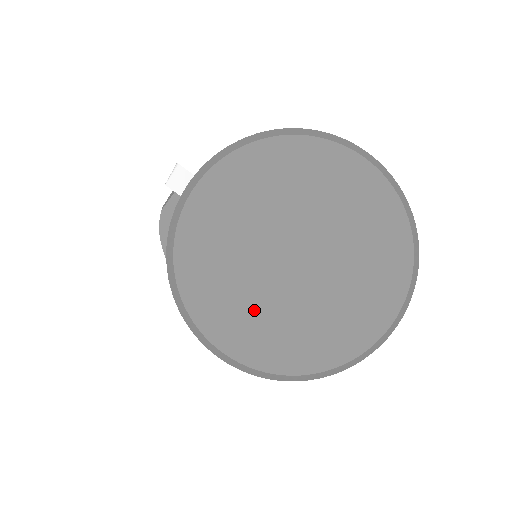
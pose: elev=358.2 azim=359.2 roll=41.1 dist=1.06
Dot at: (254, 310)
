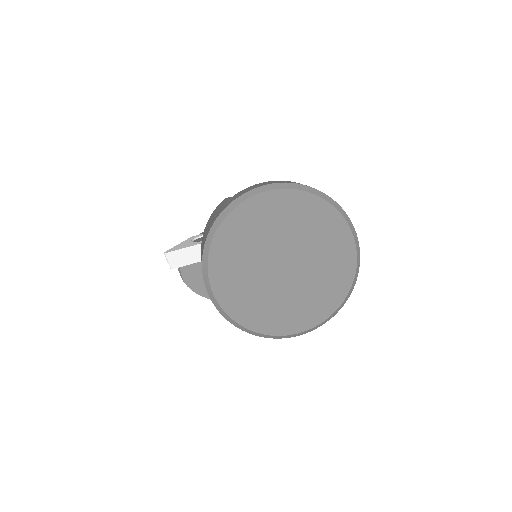
Dot at: (293, 304)
